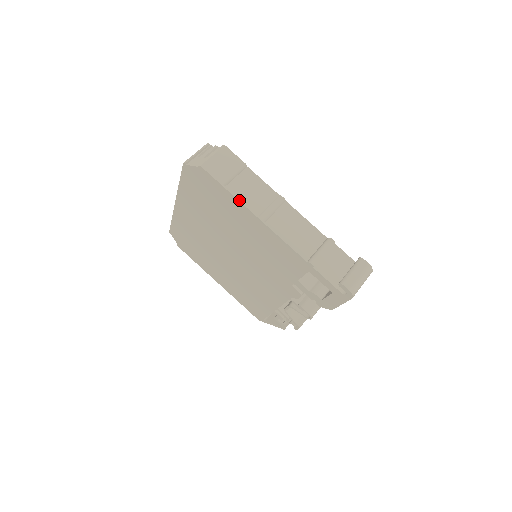
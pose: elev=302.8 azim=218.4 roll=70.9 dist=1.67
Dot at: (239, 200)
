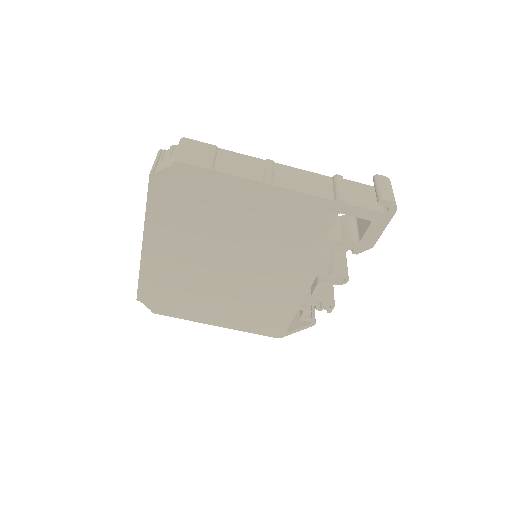
Dot at: (236, 175)
